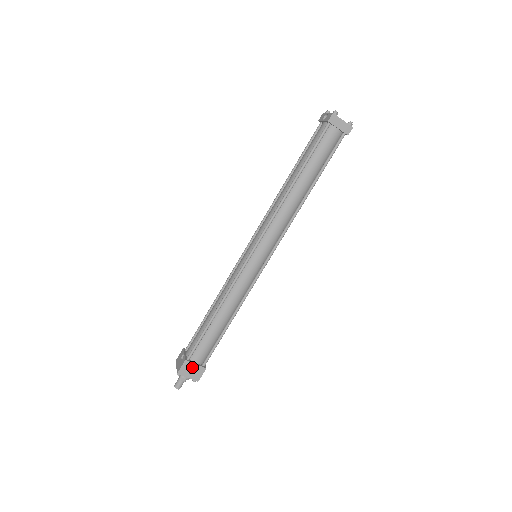
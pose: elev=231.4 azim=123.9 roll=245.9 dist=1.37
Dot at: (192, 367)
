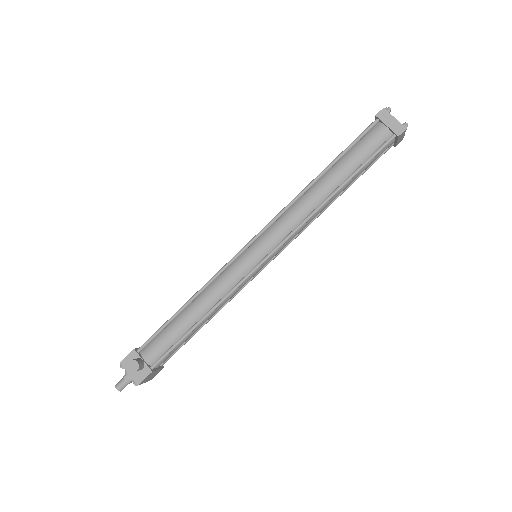
Dot at: (135, 358)
